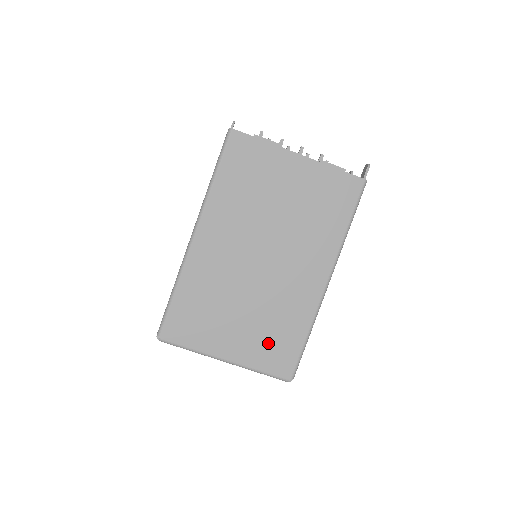
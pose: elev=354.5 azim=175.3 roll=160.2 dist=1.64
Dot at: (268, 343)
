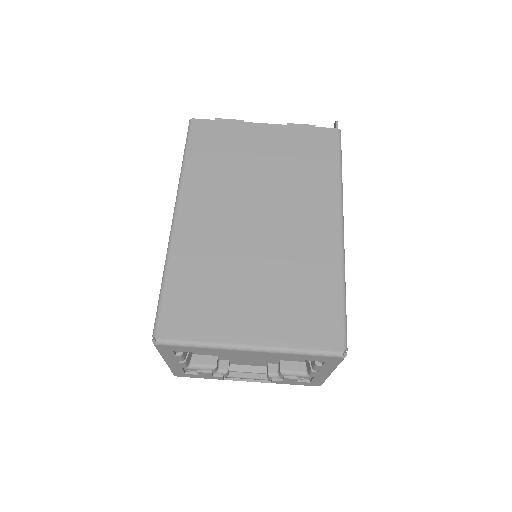
Dot at: (297, 311)
